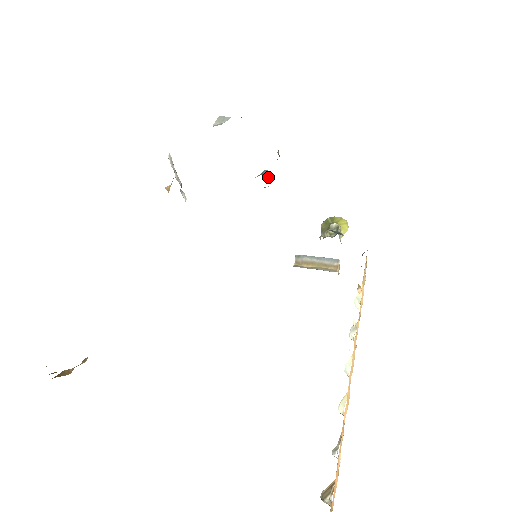
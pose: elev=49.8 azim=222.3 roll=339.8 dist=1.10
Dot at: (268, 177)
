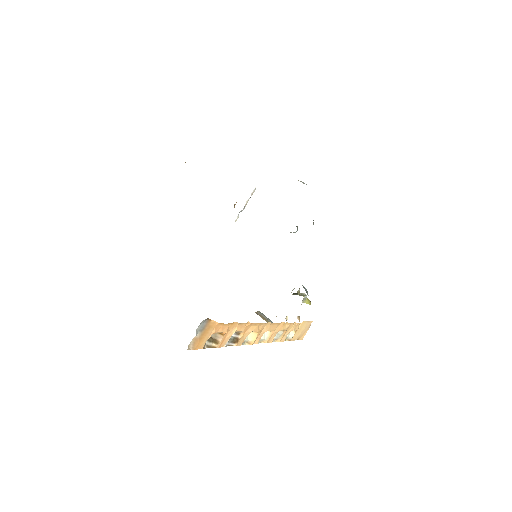
Dot at: occluded
